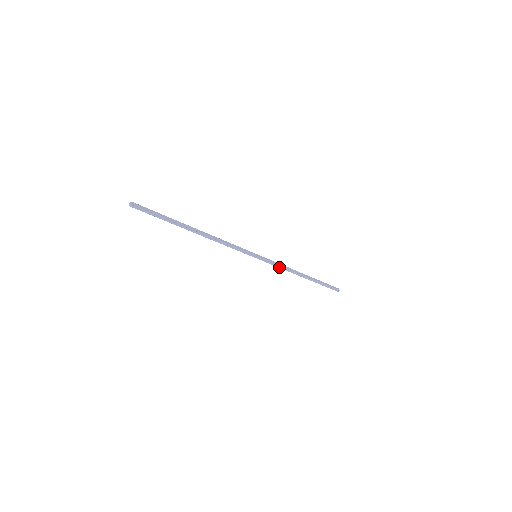
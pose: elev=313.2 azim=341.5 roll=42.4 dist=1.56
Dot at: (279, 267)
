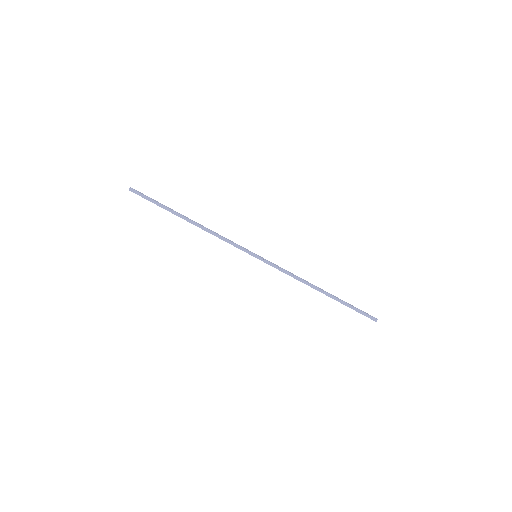
Dot at: (286, 273)
